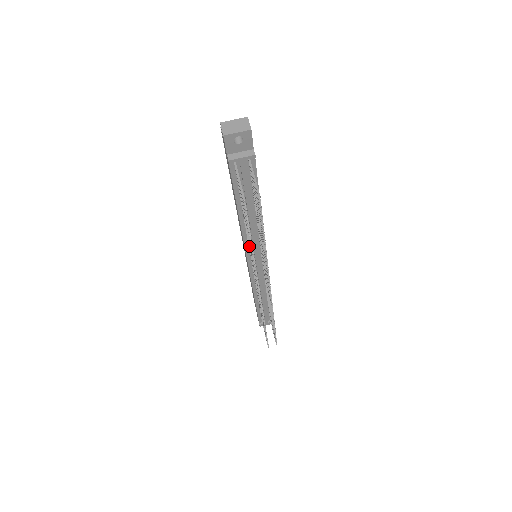
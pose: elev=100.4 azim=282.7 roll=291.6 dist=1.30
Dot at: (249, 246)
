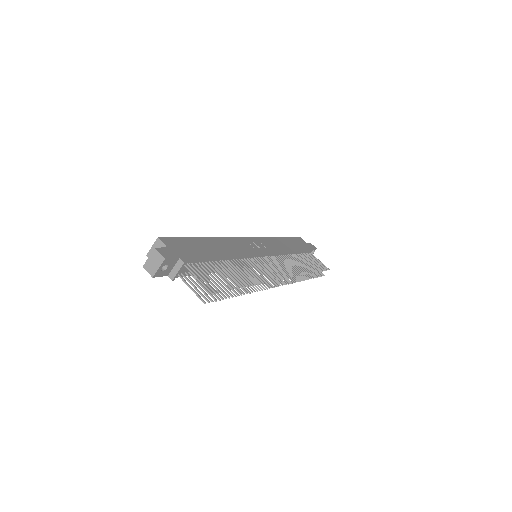
Dot at: occluded
